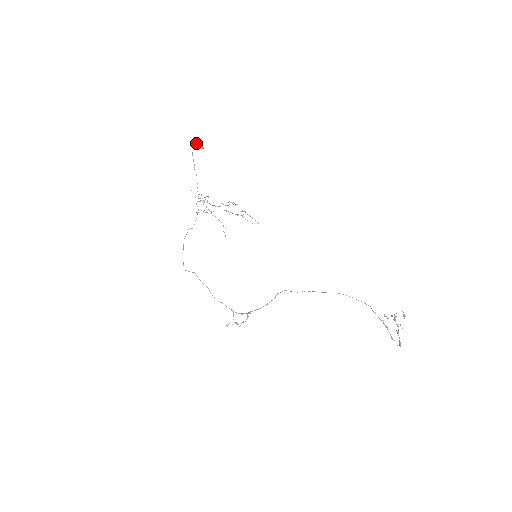
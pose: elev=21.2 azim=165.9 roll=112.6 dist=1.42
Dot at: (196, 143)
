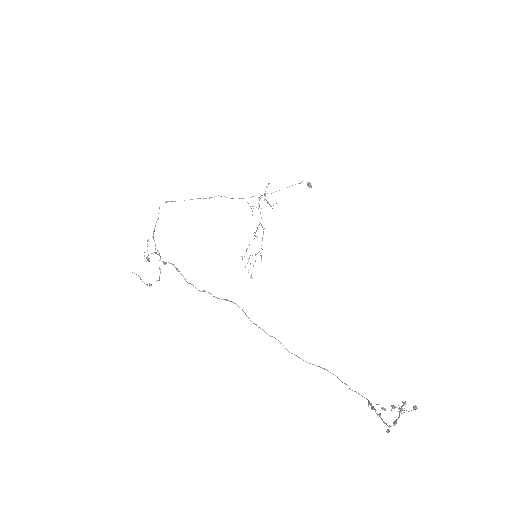
Dot at: (309, 182)
